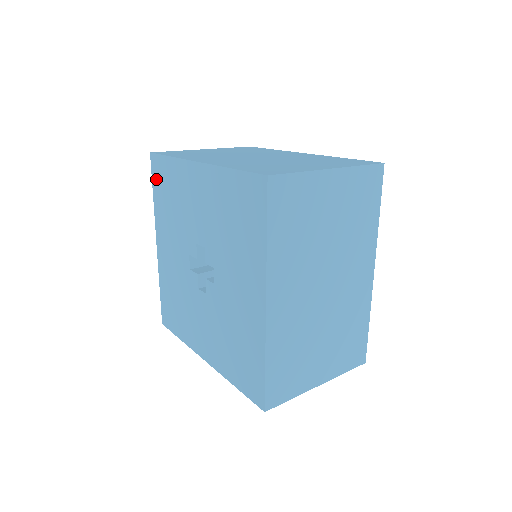
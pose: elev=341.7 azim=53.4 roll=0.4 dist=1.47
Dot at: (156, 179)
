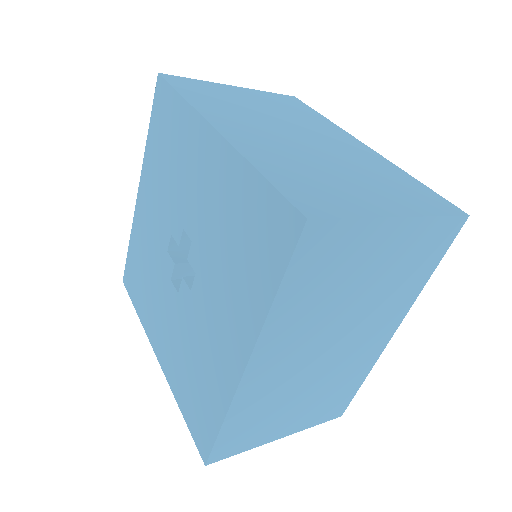
Dot at: (157, 113)
